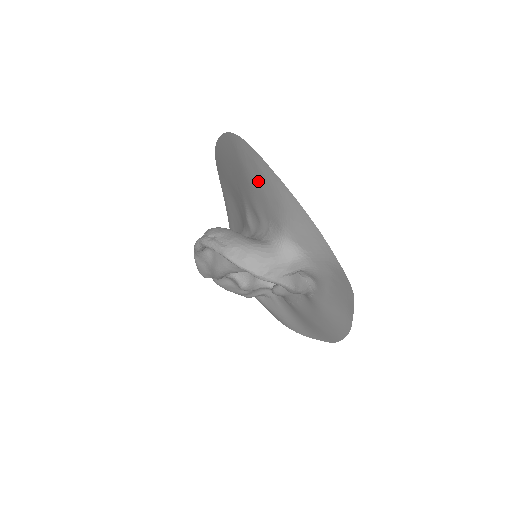
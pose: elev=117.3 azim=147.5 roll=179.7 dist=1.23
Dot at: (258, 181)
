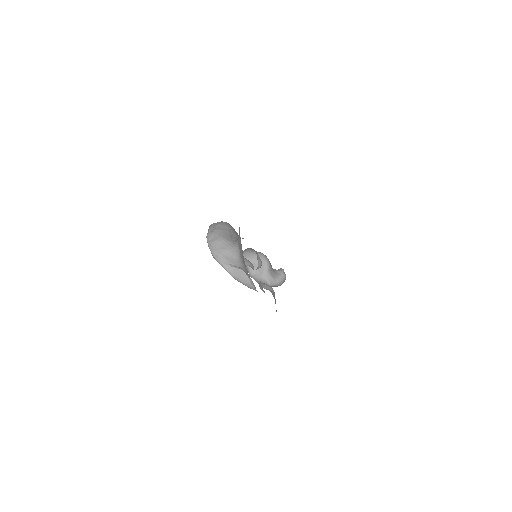
Dot at: occluded
